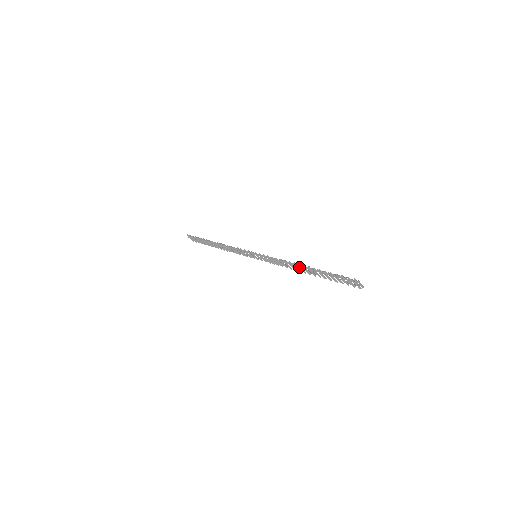
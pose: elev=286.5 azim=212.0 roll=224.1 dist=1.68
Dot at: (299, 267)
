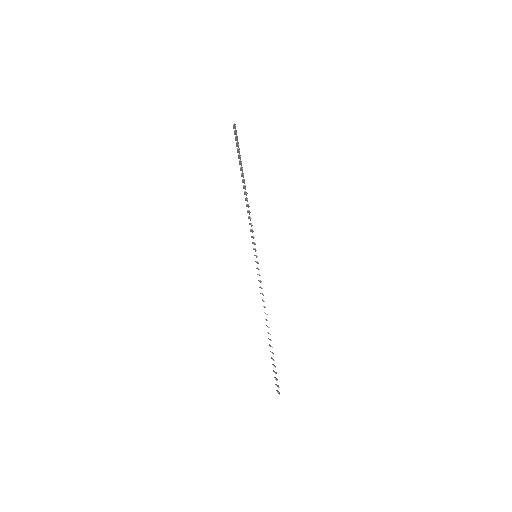
Dot at: (267, 326)
